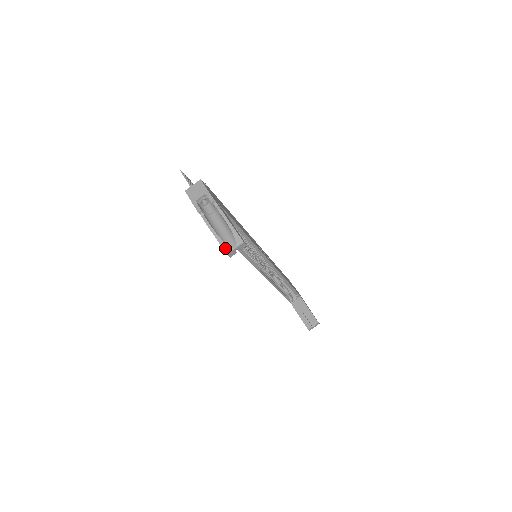
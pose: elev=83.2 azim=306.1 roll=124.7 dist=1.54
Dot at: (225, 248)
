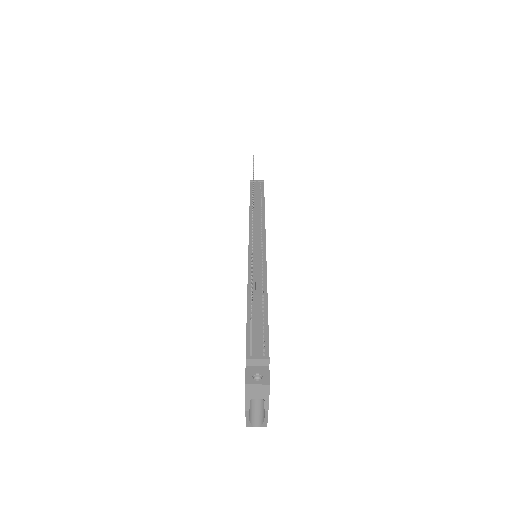
Dot at: (248, 426)
